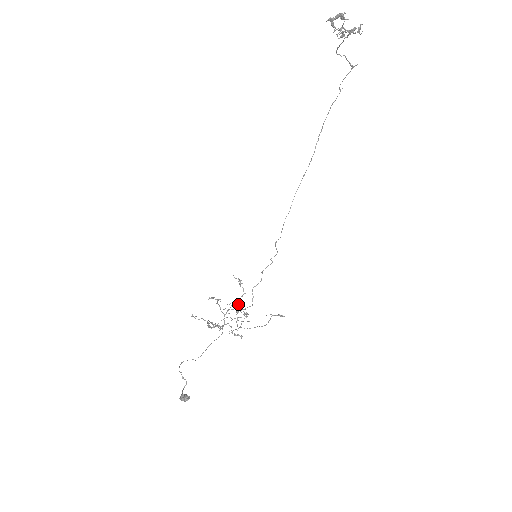
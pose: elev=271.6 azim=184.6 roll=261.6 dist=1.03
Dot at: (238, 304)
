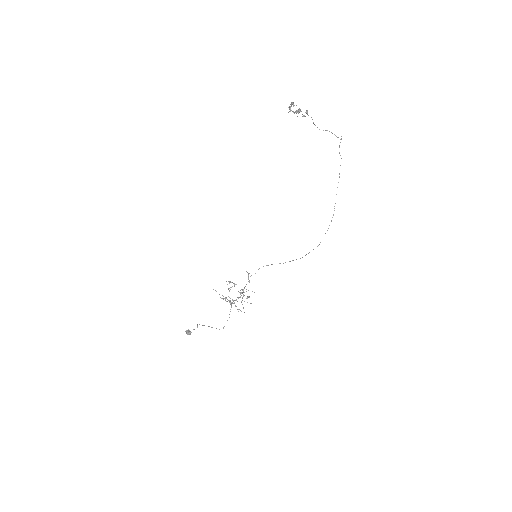
Dot at: occluded
